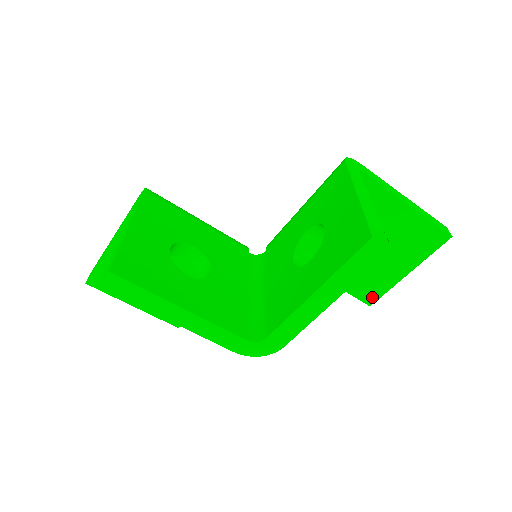
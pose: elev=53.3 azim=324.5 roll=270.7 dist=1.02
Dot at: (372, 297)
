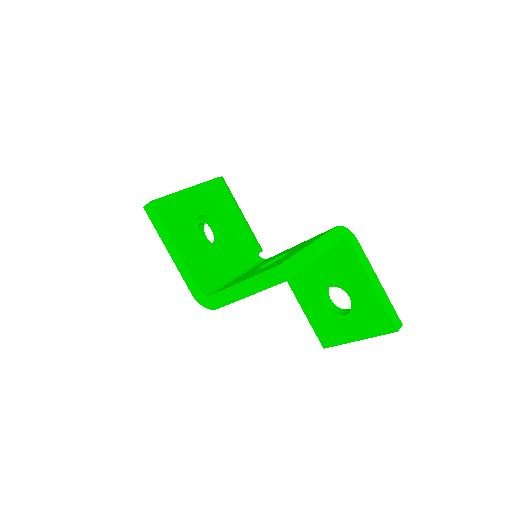
Dot at: (327, 342)
